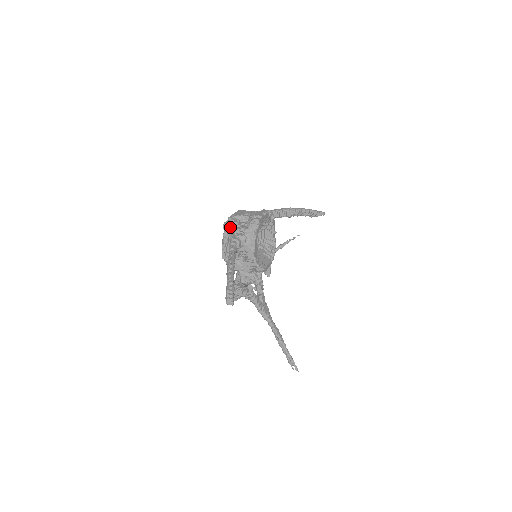
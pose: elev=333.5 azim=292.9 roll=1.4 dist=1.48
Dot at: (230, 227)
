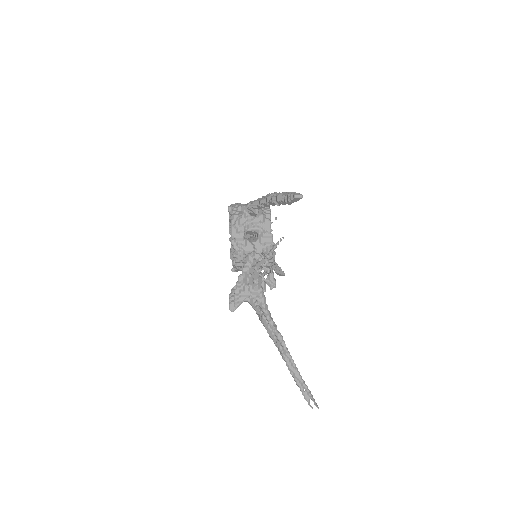
Dot at: (239, 204)
